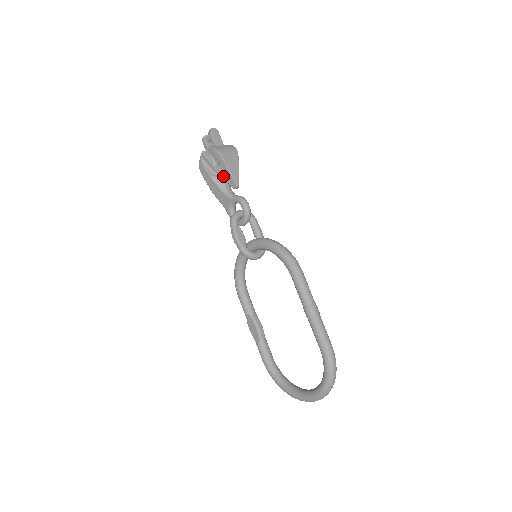
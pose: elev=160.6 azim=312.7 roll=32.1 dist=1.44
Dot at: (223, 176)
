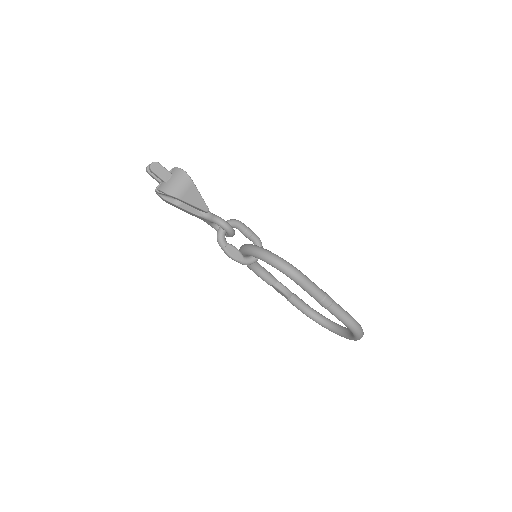
Dot at: occluded
